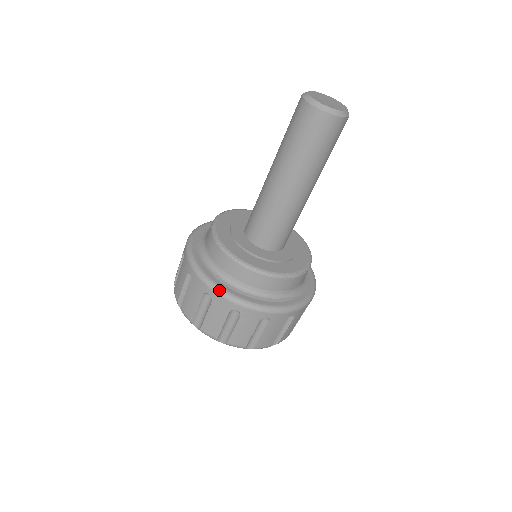
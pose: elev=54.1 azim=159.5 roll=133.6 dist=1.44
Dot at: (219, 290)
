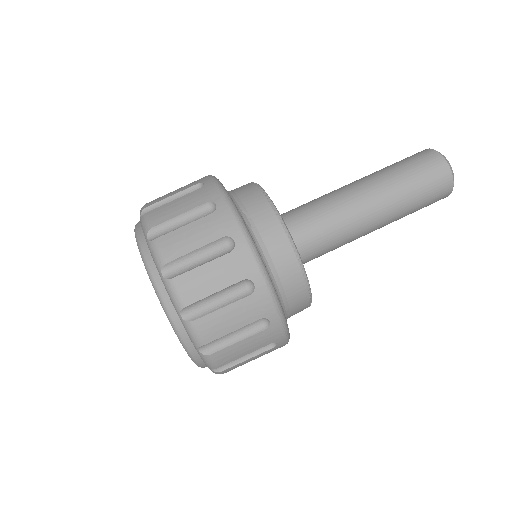
Dot at: occluded
